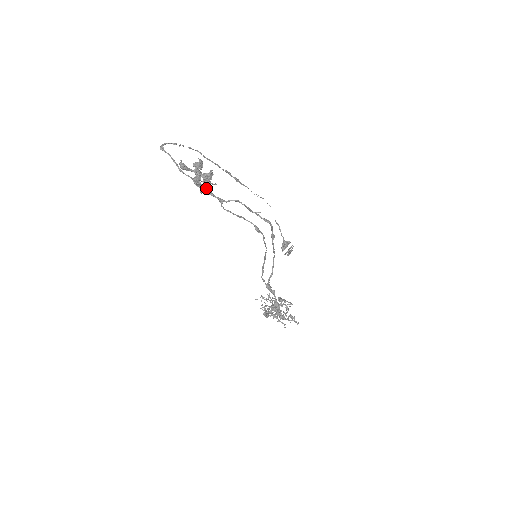
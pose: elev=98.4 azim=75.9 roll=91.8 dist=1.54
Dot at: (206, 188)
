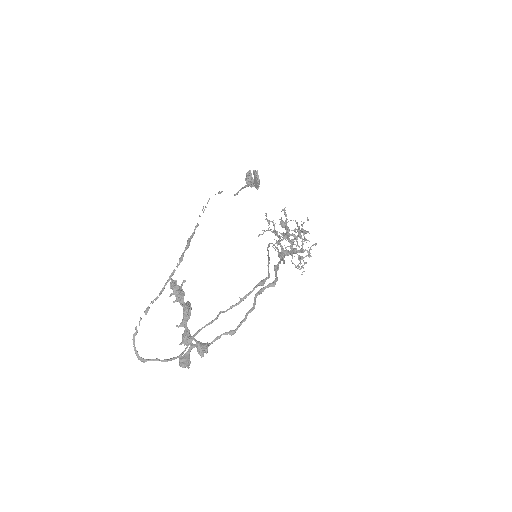
Dot at: (204, 327)
